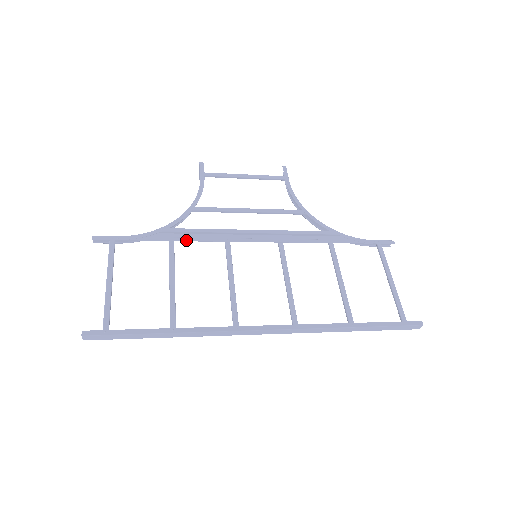
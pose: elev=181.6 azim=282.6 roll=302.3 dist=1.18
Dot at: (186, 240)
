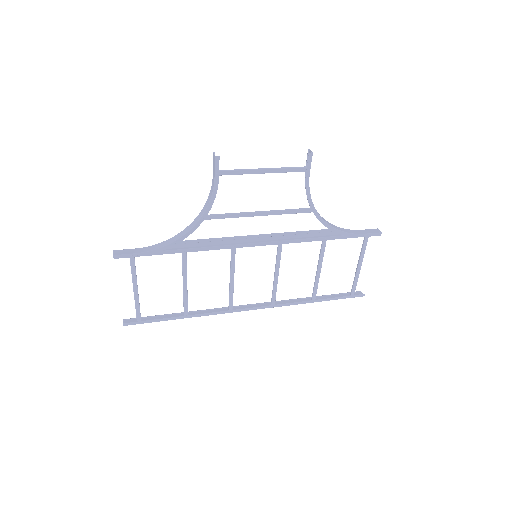
Dot at: (197, 251)
